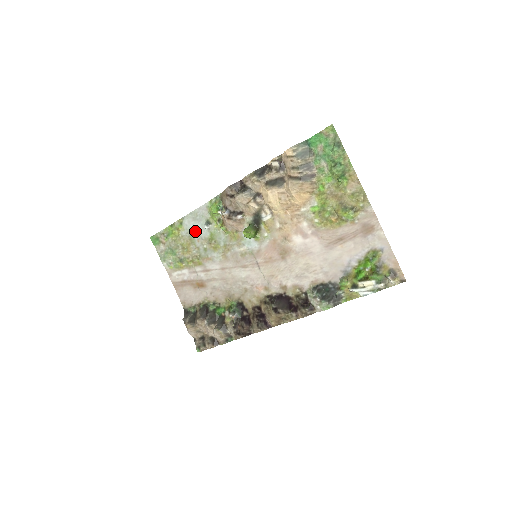
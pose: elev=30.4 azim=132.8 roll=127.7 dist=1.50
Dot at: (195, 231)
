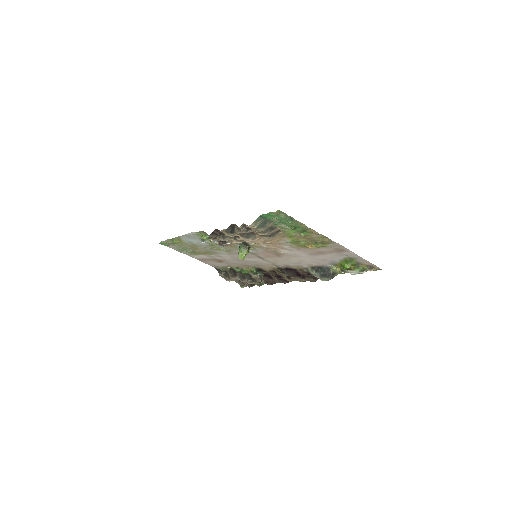
Dot at: (195, 242)
